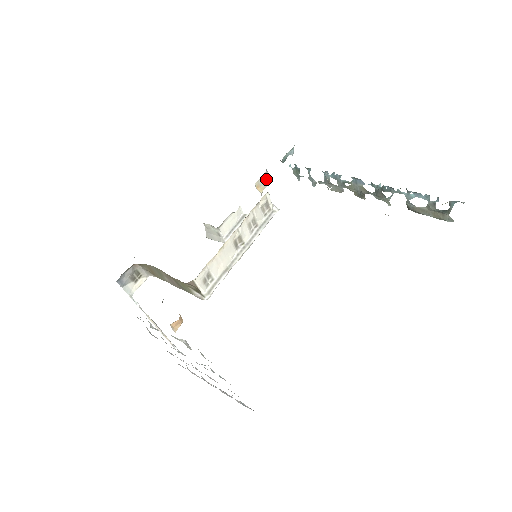
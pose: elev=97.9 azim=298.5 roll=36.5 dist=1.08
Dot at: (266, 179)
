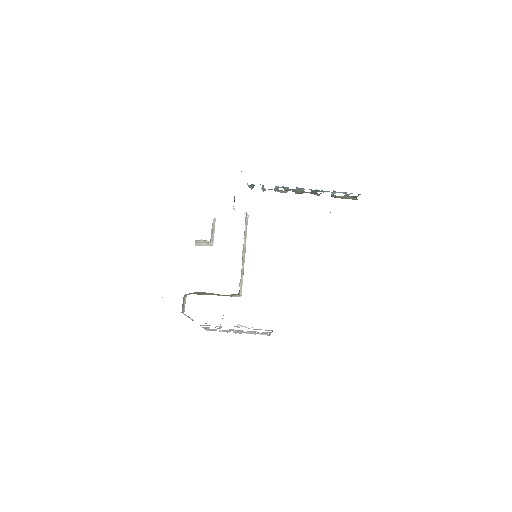
Dot at: (234, 198)
